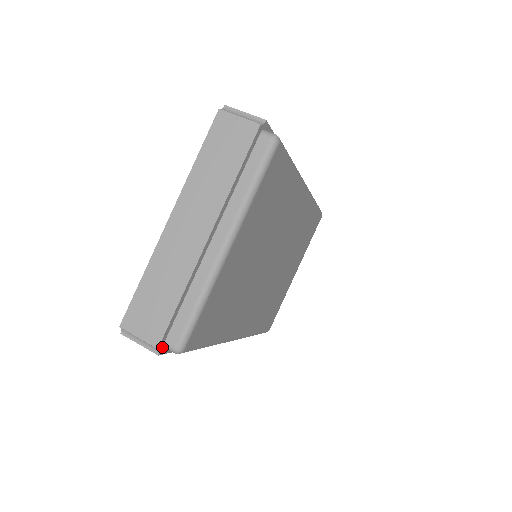
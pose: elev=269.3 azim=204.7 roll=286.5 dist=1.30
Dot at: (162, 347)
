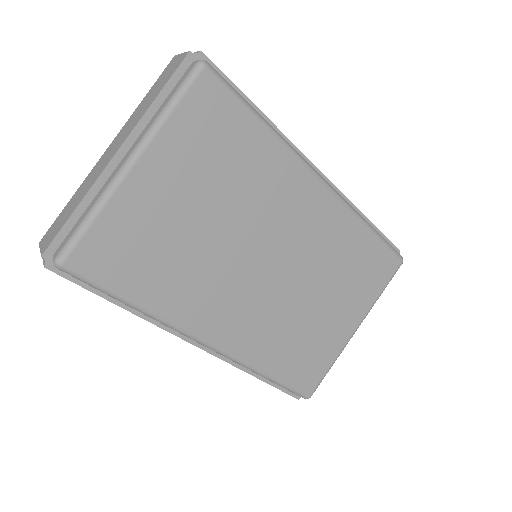
Dot at: (51, 260)
